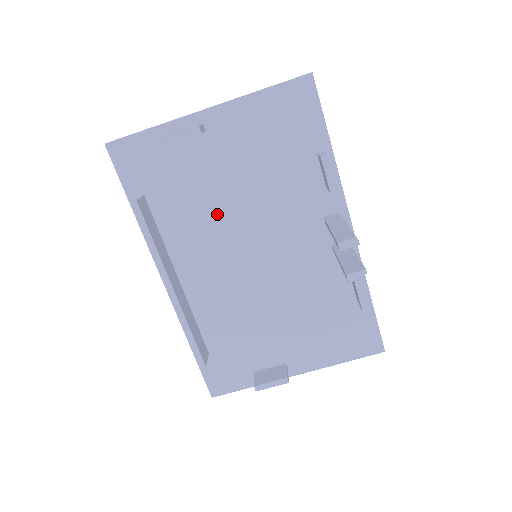
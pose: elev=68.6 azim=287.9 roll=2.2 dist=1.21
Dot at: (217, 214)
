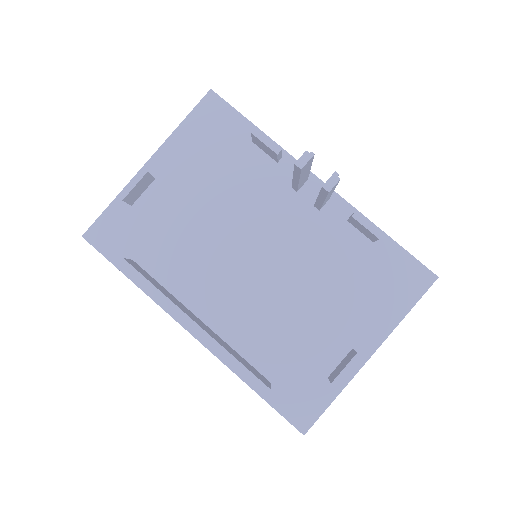
Dot at: (201, 239)
